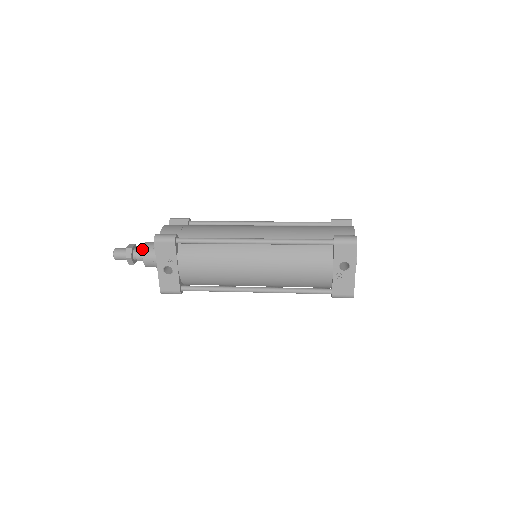
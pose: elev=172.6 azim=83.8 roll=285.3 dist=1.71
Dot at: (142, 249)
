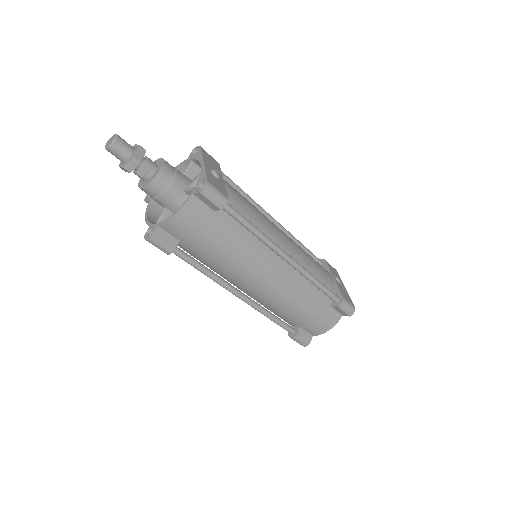
Dot at: occluded
